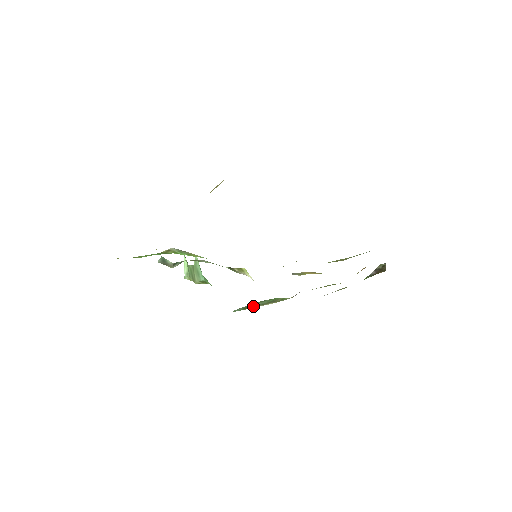
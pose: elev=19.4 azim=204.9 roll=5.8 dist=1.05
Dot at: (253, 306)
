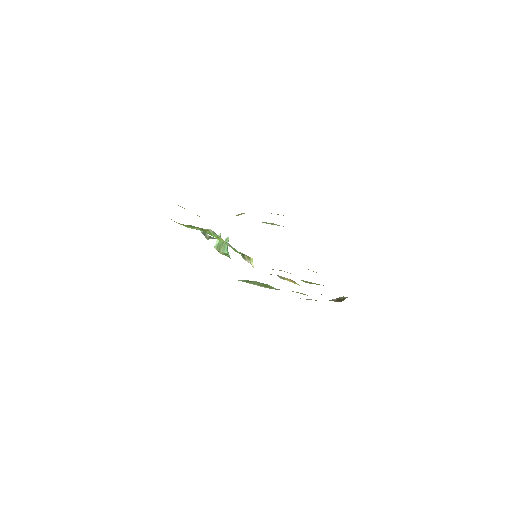
Dot at: (252, 283)
